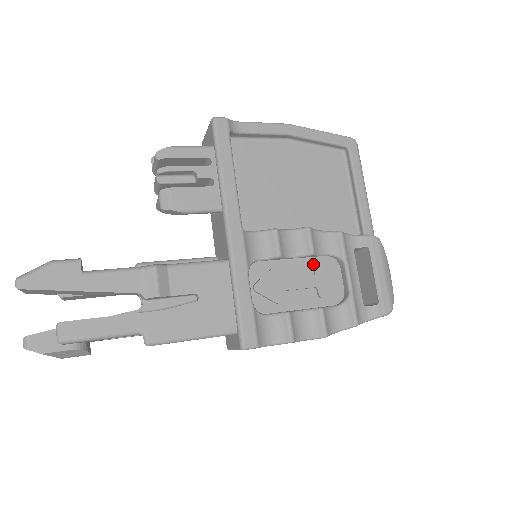
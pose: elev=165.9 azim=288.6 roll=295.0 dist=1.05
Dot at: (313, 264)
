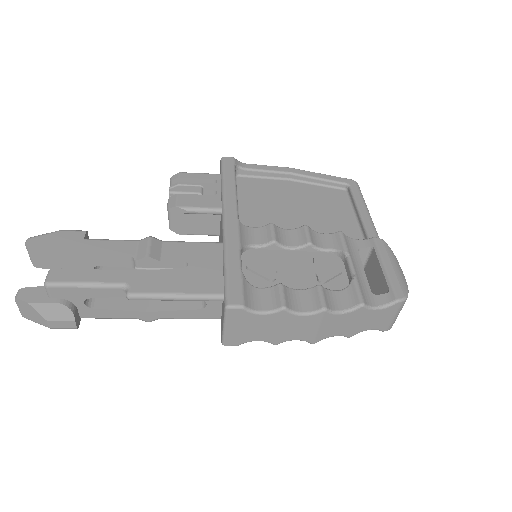
Dot at: (313, 257)
